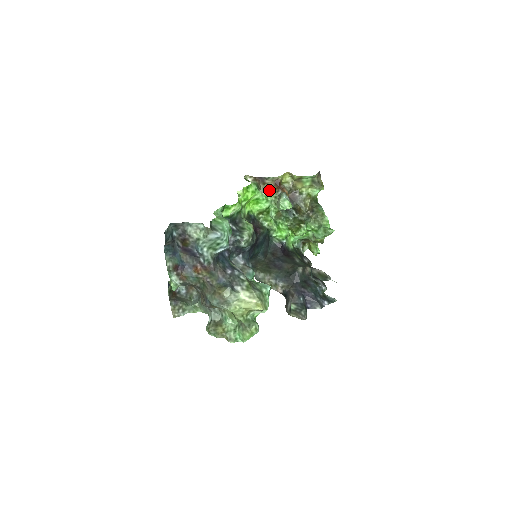
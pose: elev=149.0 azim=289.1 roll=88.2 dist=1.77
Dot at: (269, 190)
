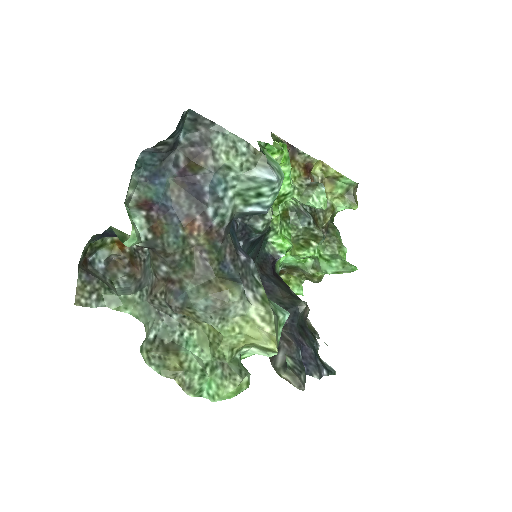
Dot at: (295, 171)
